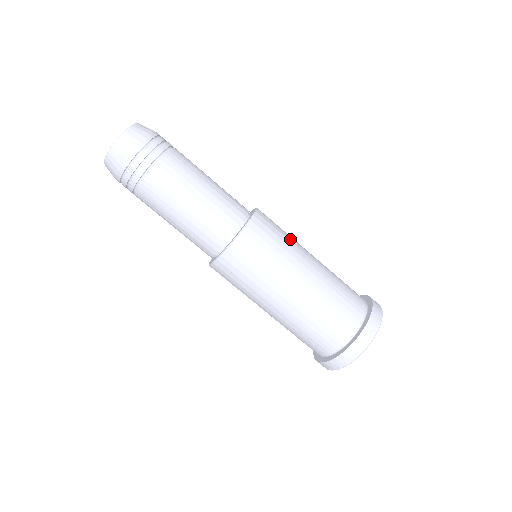
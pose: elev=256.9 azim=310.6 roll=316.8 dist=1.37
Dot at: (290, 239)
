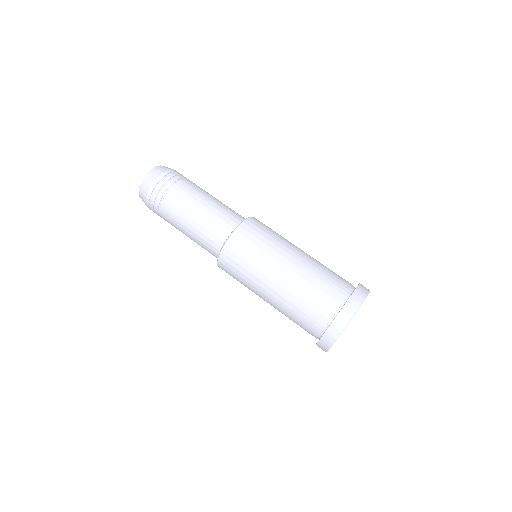
Dot at: (281, 236)
